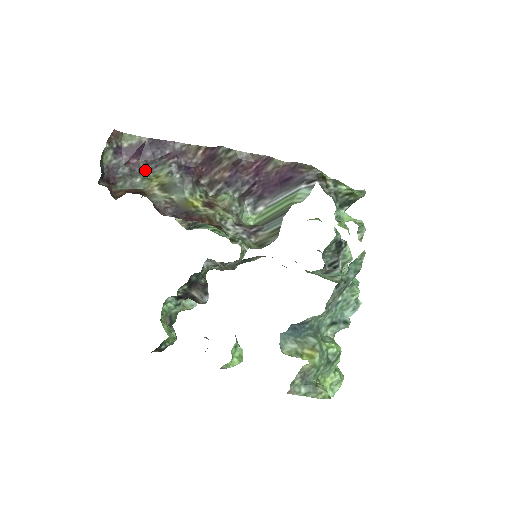
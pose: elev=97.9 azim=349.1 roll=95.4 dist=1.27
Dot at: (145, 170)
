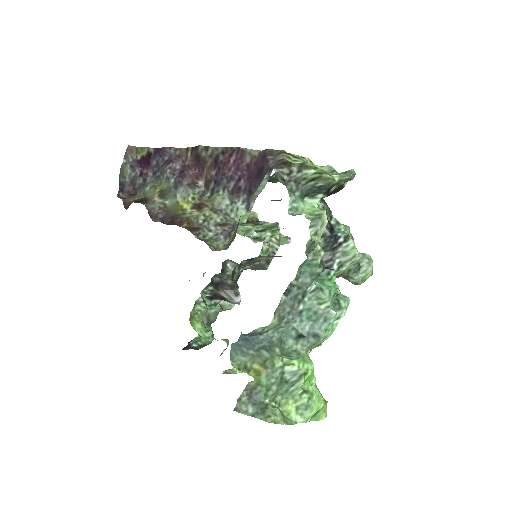
Dot at: (155, 178)
